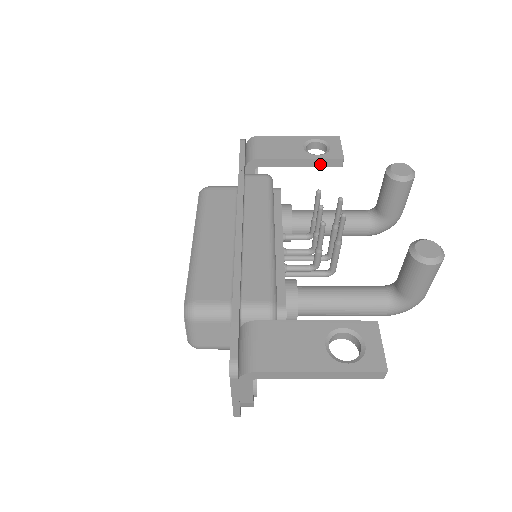
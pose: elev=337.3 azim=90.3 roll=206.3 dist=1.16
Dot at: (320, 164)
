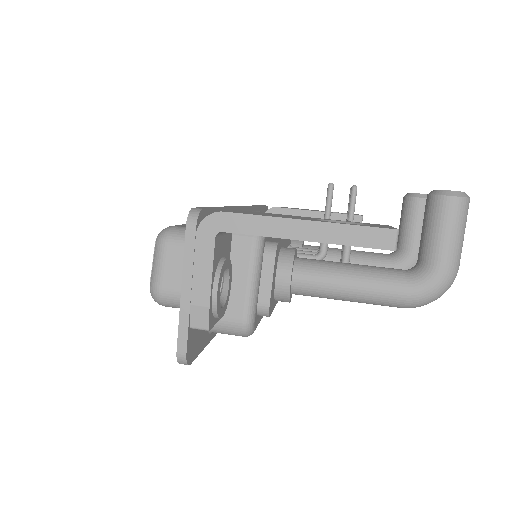
Dot at: occluded
